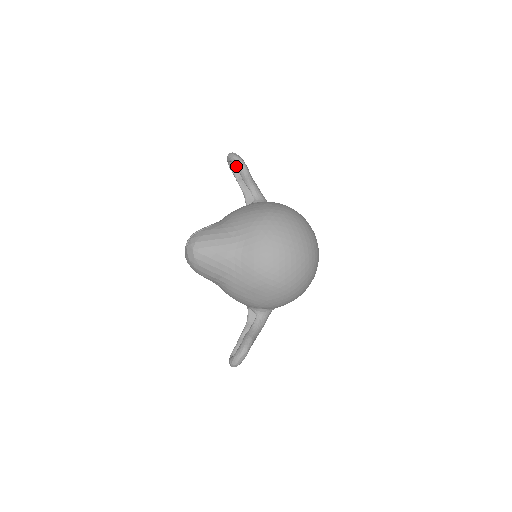
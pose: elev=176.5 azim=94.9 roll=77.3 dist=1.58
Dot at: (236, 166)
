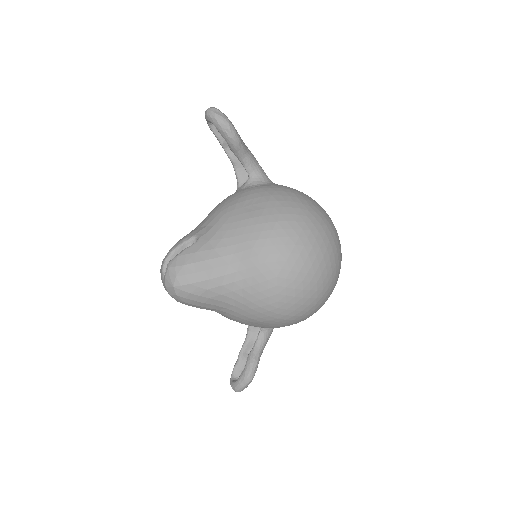
Dot at: (220, 132)
